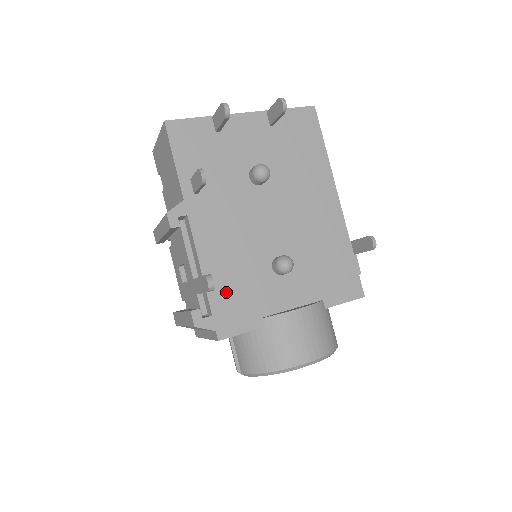
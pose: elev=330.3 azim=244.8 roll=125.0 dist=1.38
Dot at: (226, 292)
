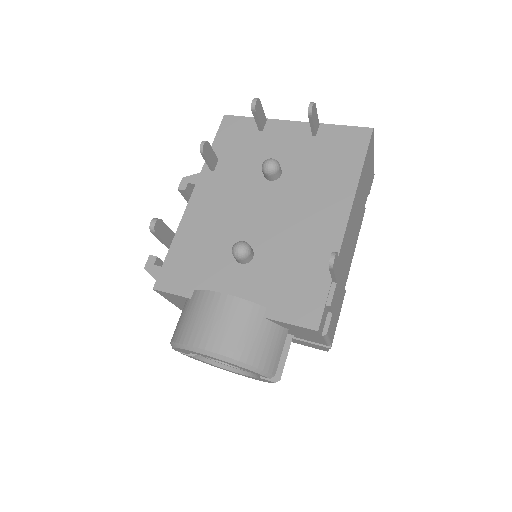
Dot at: (184, 254)
